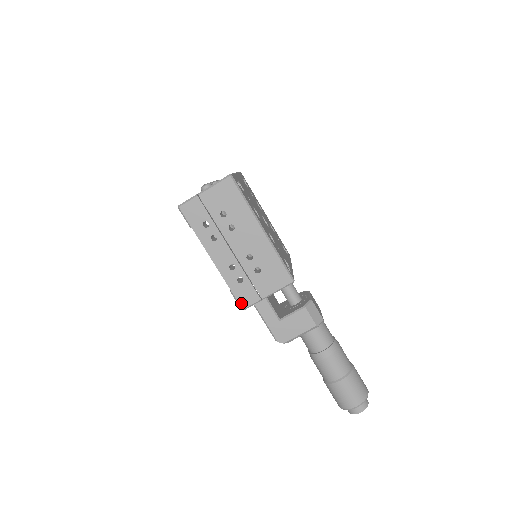
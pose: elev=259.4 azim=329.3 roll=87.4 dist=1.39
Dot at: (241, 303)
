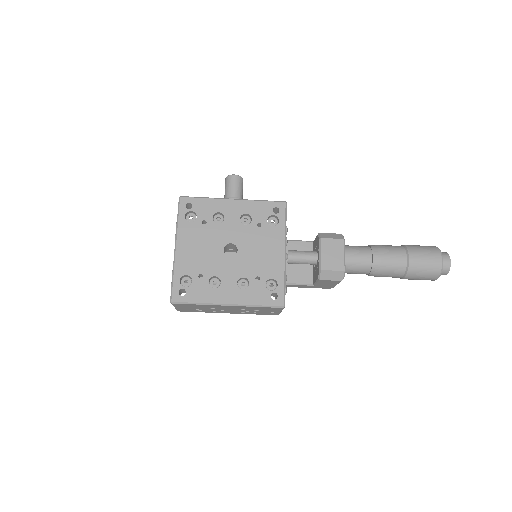
Dot at: occluded
